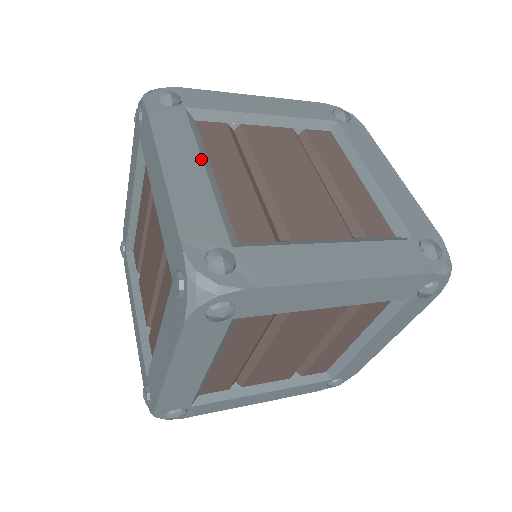
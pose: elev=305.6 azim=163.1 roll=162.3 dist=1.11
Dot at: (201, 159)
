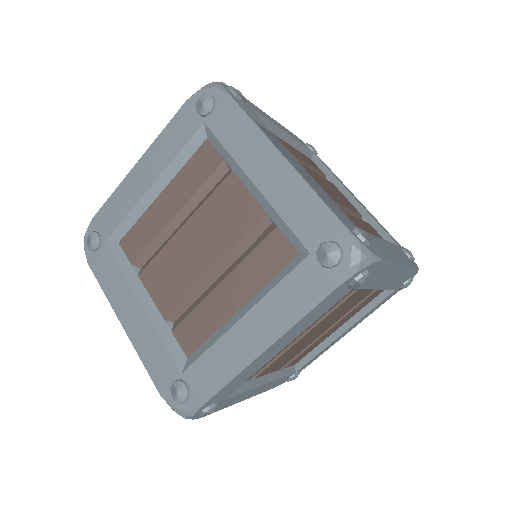
Dot at: (290, 135)
